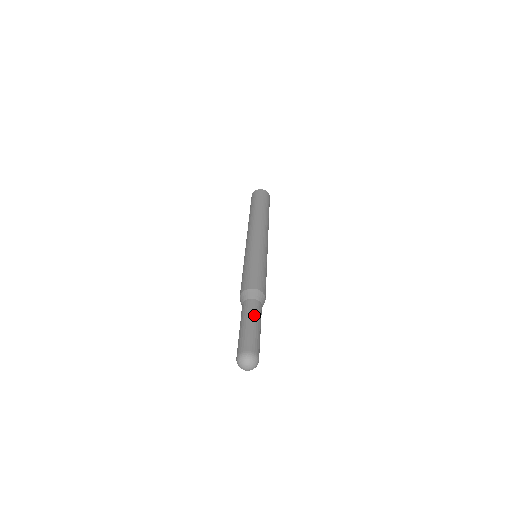
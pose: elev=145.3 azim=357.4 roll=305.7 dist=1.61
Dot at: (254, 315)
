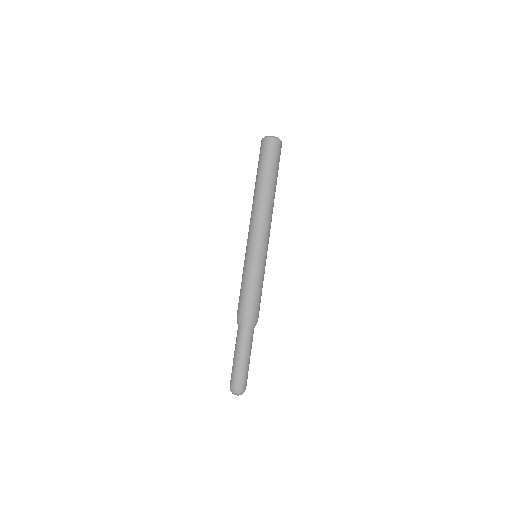
Dot at: (244, 348)
